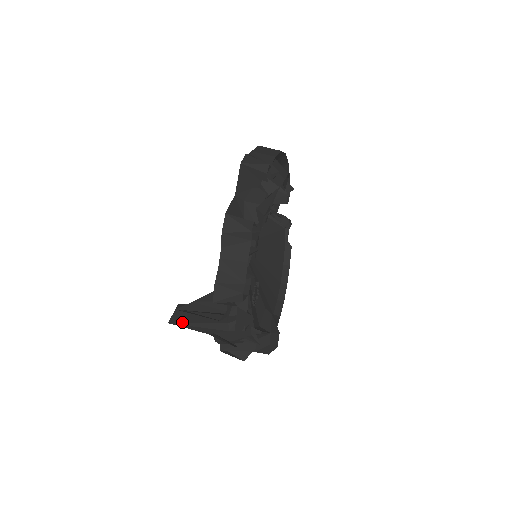
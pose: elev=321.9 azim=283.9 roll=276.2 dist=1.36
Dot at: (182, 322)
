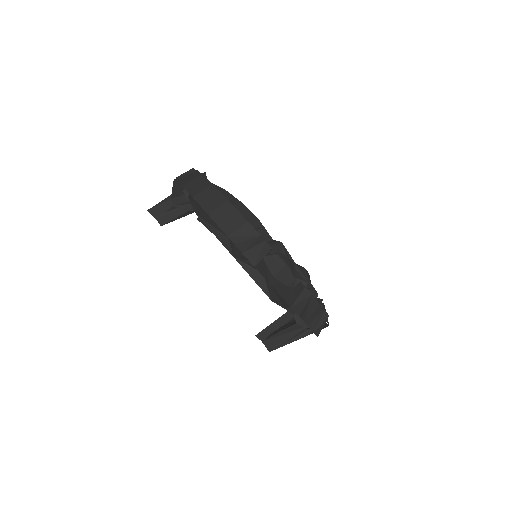
Dot at: (280, 345)
